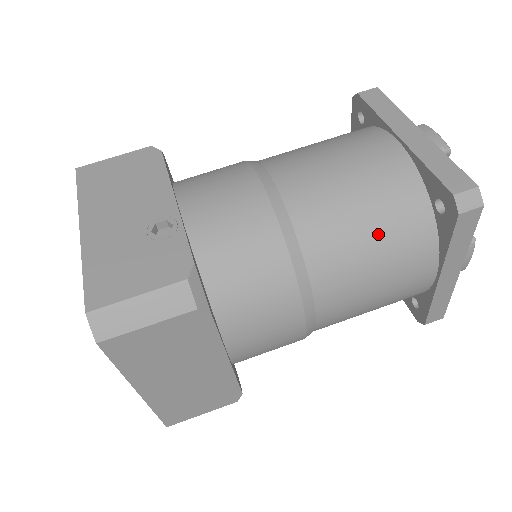
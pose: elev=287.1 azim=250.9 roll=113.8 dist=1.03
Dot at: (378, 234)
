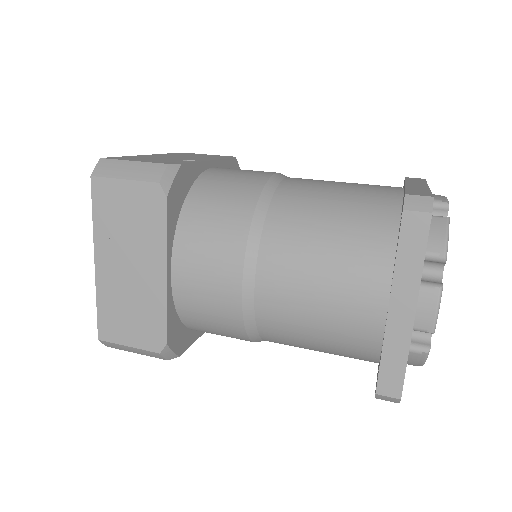
Dot at: (337, 226)
